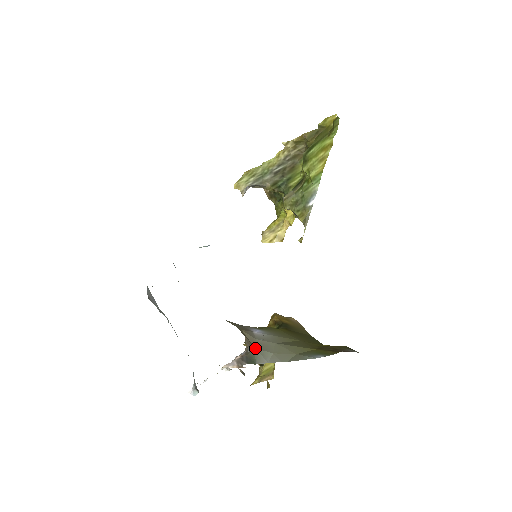
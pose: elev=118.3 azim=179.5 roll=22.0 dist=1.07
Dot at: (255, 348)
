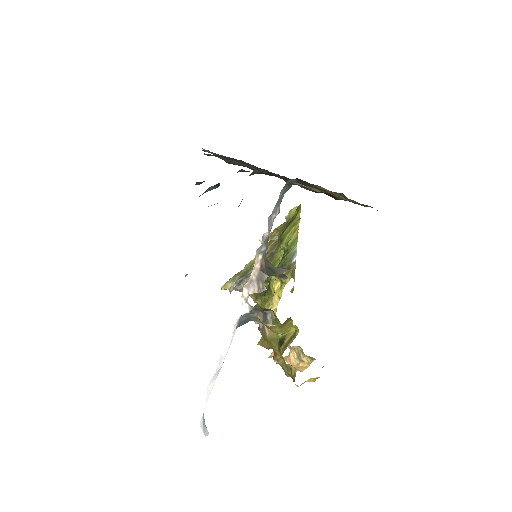
Dot at: occluded
